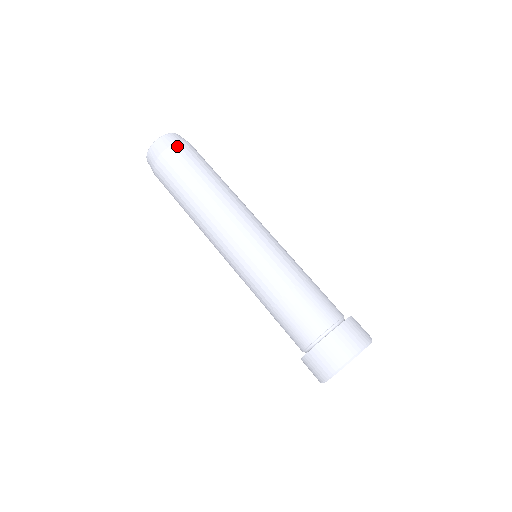
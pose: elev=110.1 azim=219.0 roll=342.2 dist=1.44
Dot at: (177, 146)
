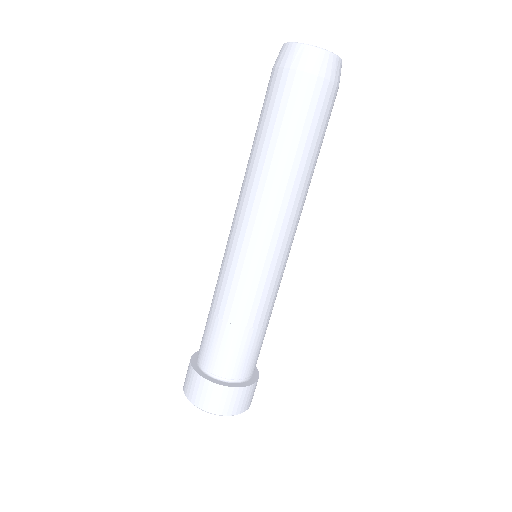
Dot at: (326, 85)
